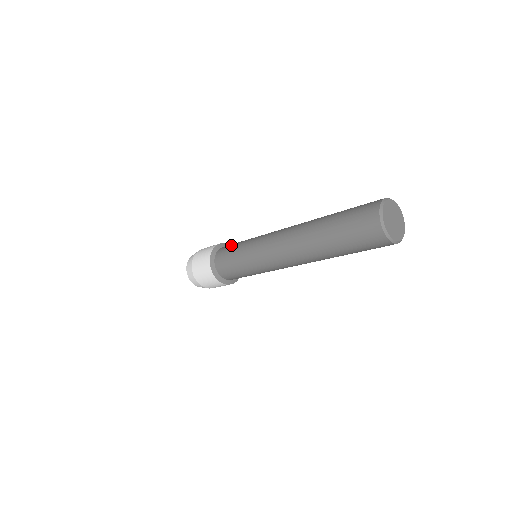
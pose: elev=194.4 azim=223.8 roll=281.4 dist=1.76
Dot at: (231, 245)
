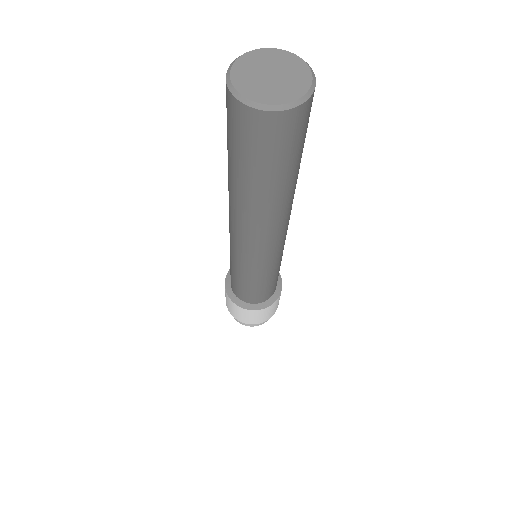
Dot at: occluded
